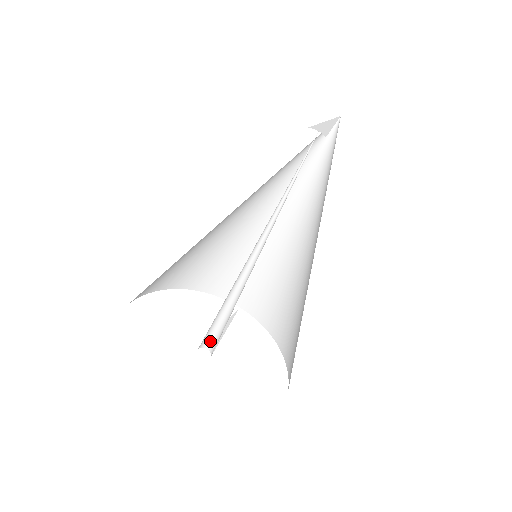
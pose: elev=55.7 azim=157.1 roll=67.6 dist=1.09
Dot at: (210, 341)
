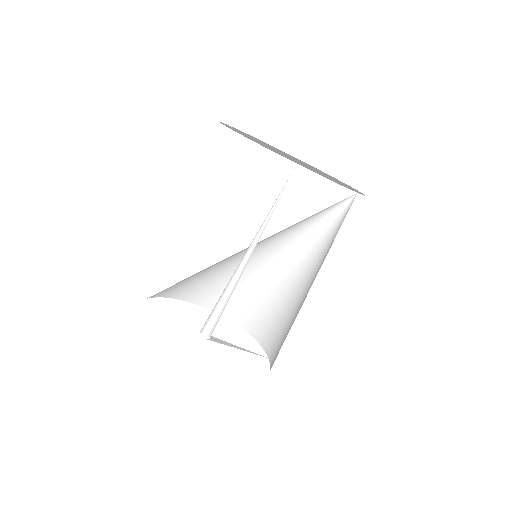
Dot at: occluded
